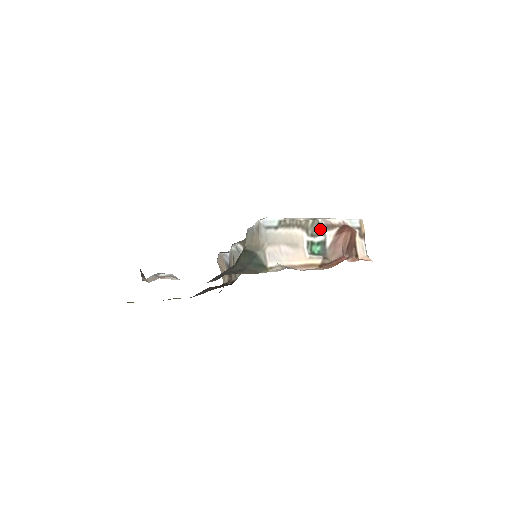
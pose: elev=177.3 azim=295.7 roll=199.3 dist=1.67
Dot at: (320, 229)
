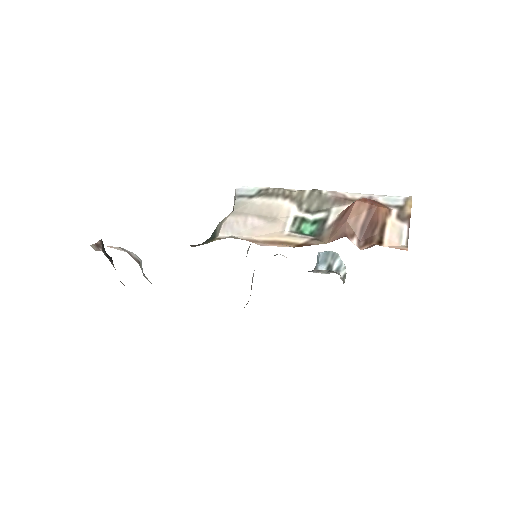
Dot at: (323, 203)
